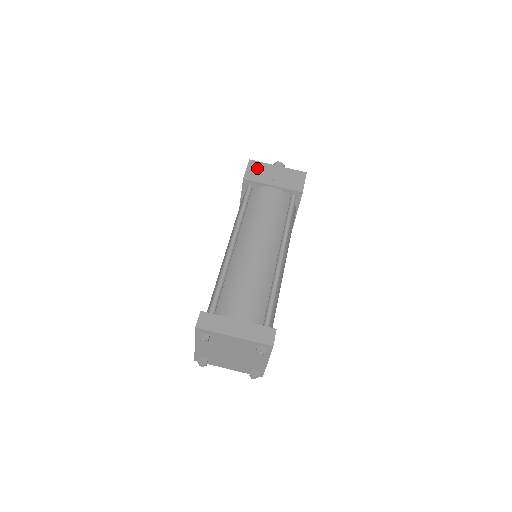
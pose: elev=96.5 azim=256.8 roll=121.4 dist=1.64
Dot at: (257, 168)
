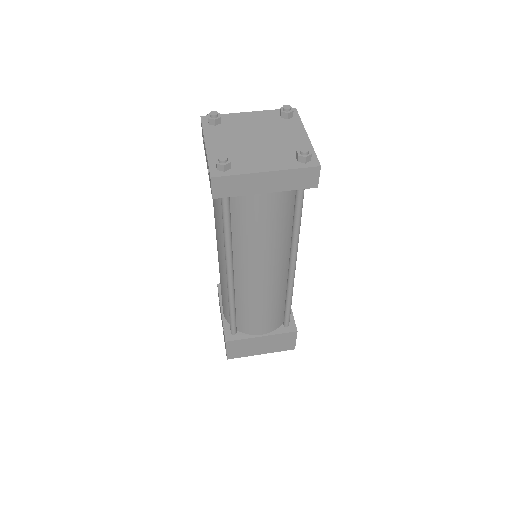
Dot at: occluded
